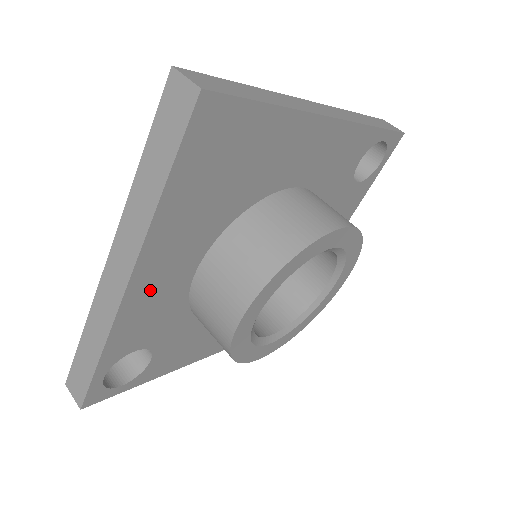
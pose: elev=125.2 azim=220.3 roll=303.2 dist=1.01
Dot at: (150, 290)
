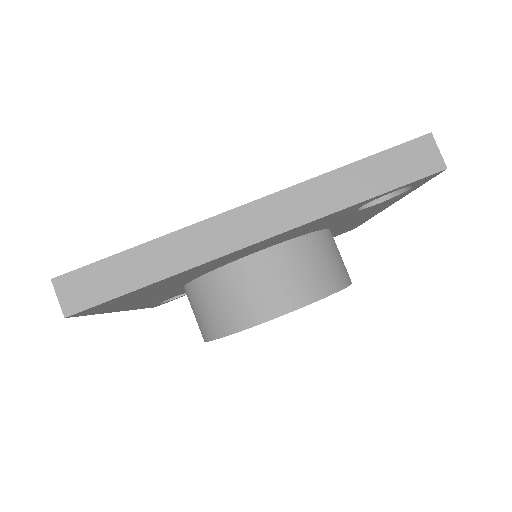
Dot at: (149, 302)
